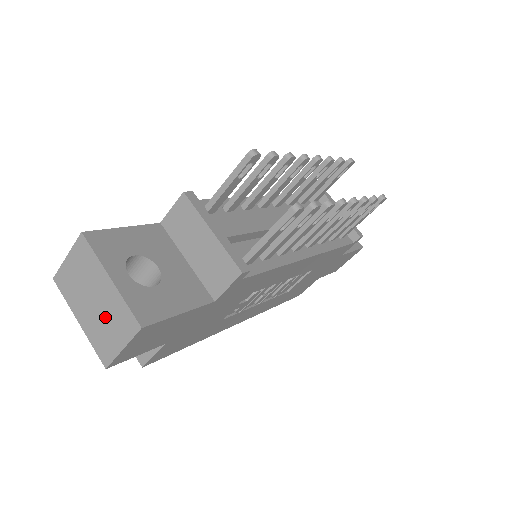
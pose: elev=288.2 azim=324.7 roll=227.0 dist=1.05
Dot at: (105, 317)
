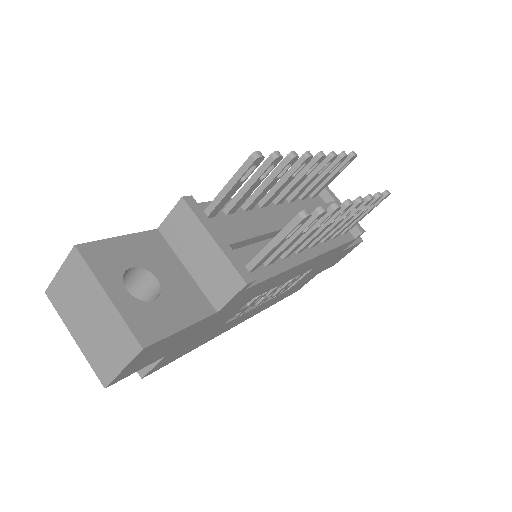
Dot at: (103, 335)
